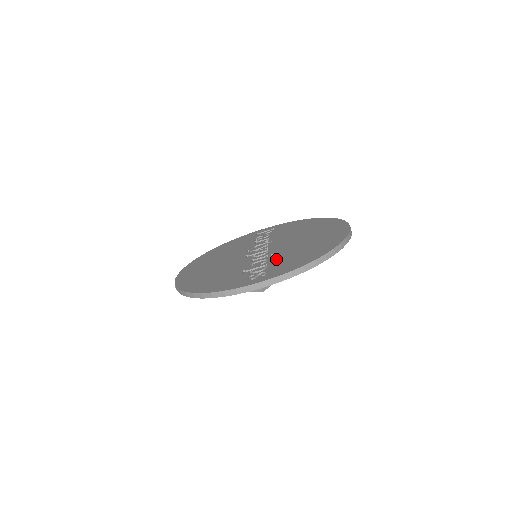
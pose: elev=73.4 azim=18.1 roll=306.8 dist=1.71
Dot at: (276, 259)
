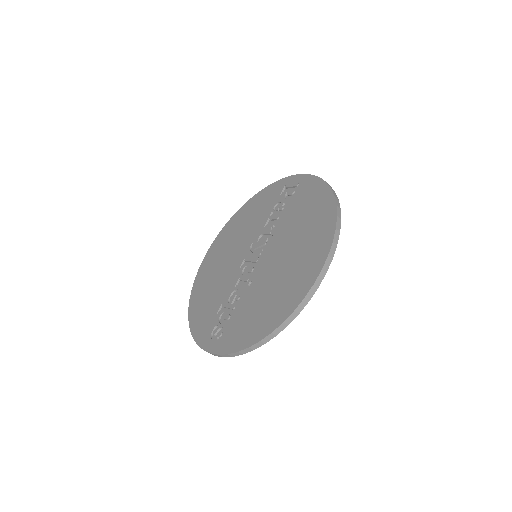
Dot at: (242, 304)
